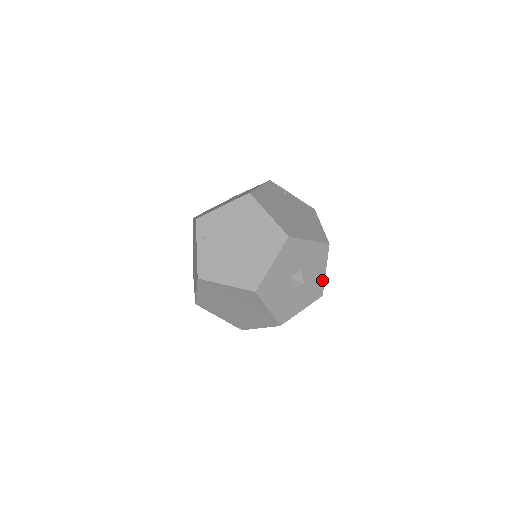
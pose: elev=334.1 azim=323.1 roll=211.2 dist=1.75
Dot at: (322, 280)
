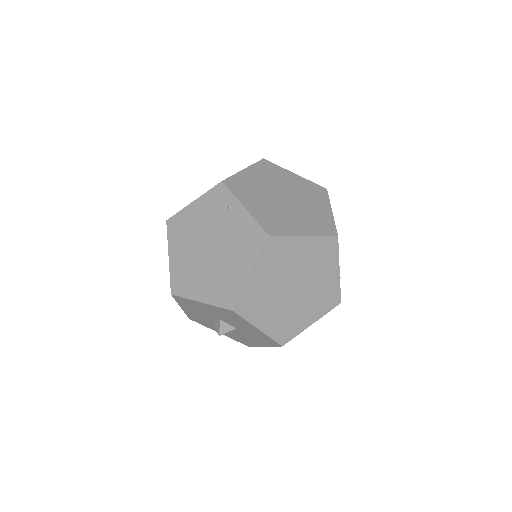
Dot at: (264, 334)
